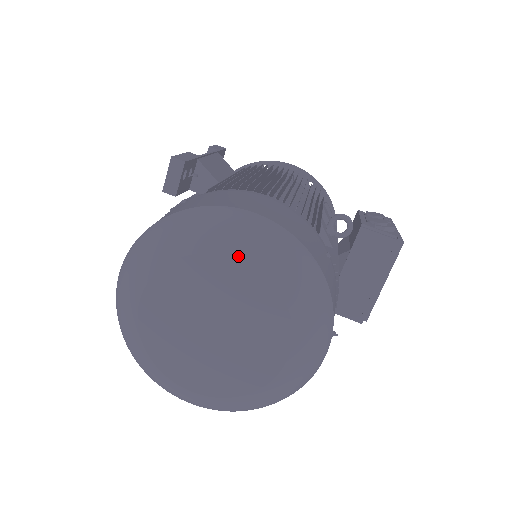
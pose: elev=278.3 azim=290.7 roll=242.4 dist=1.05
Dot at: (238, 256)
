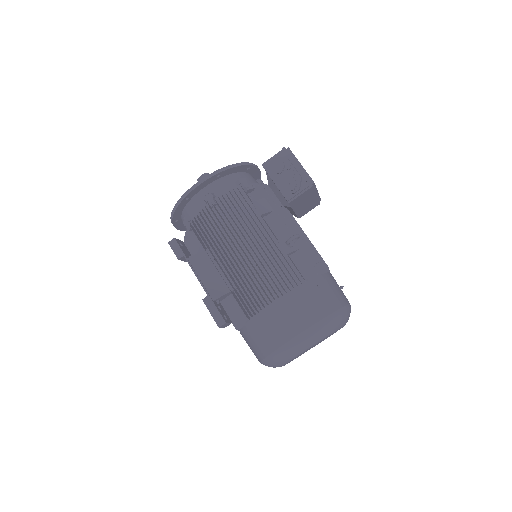
Dot at: occluded
